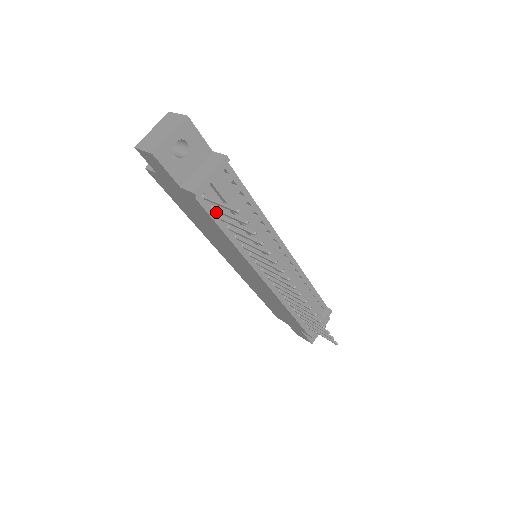
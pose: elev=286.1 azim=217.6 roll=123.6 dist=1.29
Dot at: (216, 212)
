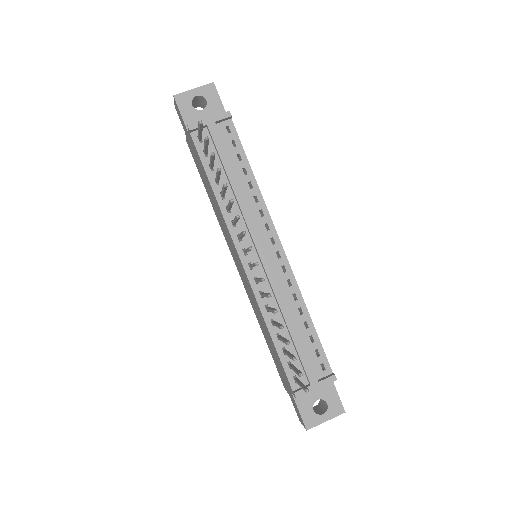
Dot at: (208, 159)
